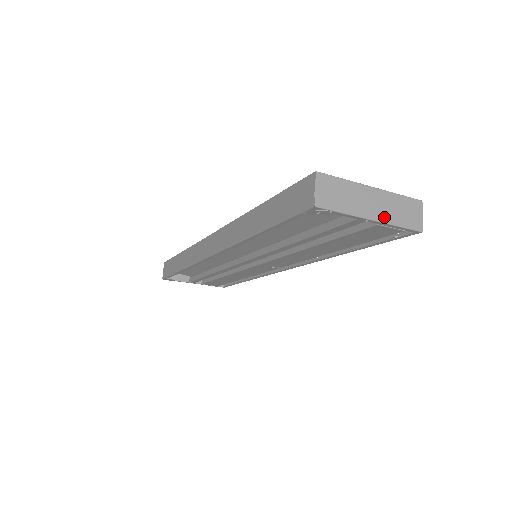
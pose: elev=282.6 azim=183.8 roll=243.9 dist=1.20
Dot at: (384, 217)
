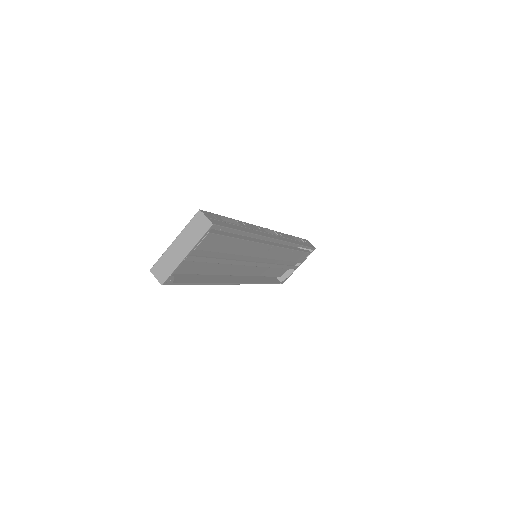
Dot at: (190, 246)
